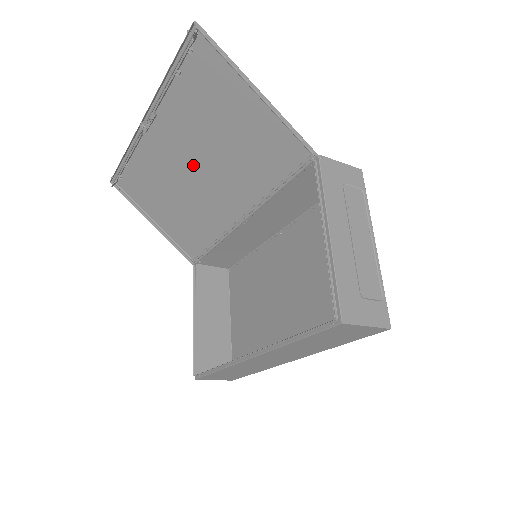
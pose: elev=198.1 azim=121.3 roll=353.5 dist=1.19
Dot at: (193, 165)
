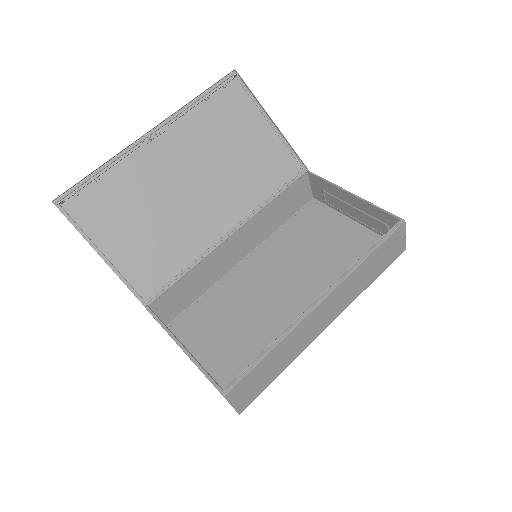
Dot at: (191, 179)
